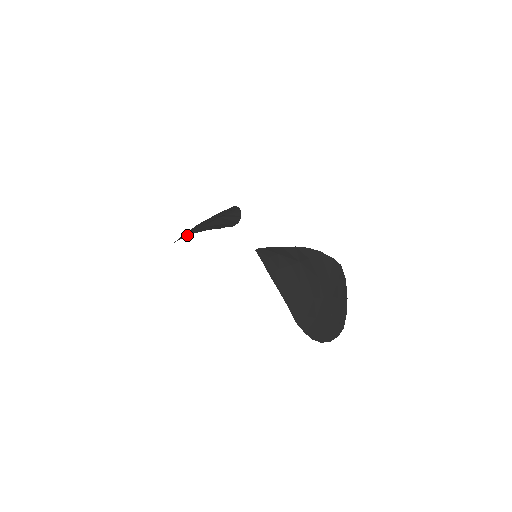
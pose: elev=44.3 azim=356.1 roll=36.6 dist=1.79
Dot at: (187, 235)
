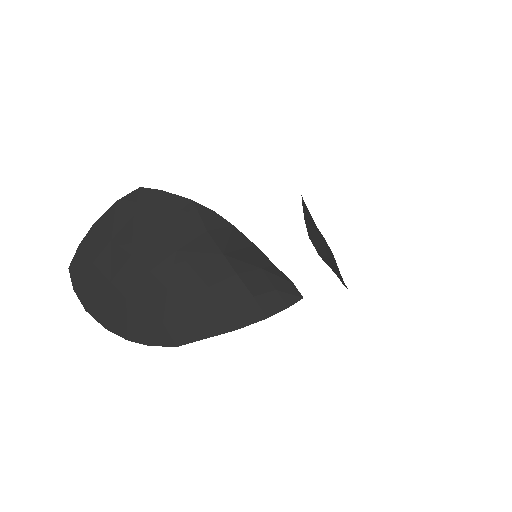
Dot at: occluded
